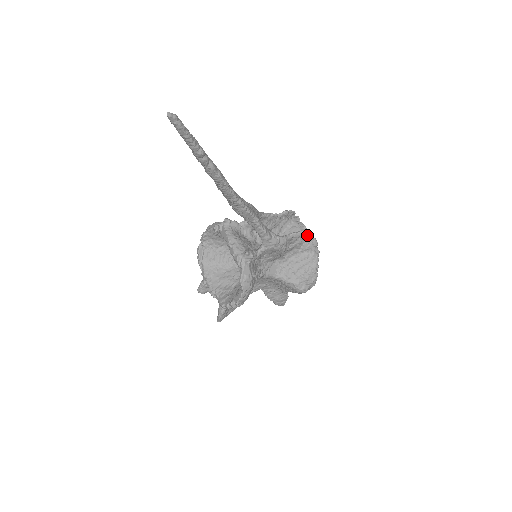
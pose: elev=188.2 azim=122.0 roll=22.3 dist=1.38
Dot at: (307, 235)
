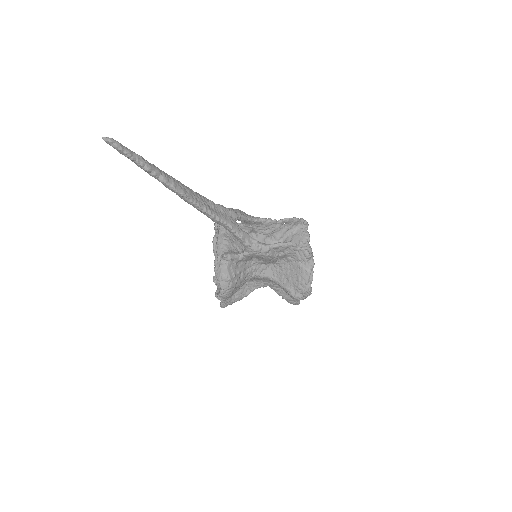
Dot at: (306, 245)
